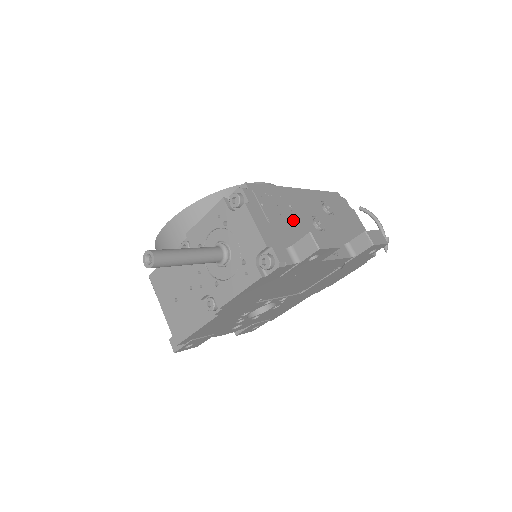
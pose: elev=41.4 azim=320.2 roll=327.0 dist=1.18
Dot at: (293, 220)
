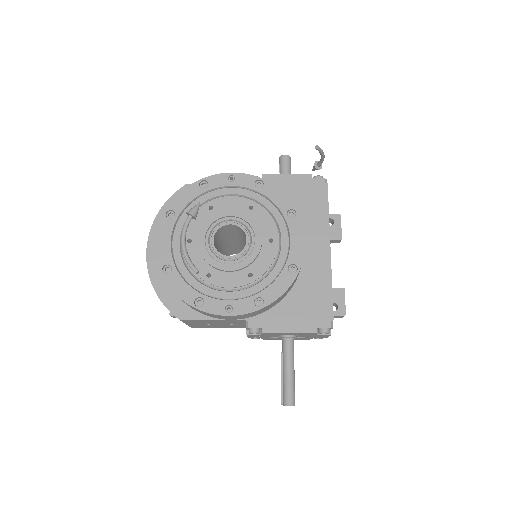
Dot at: occluded
